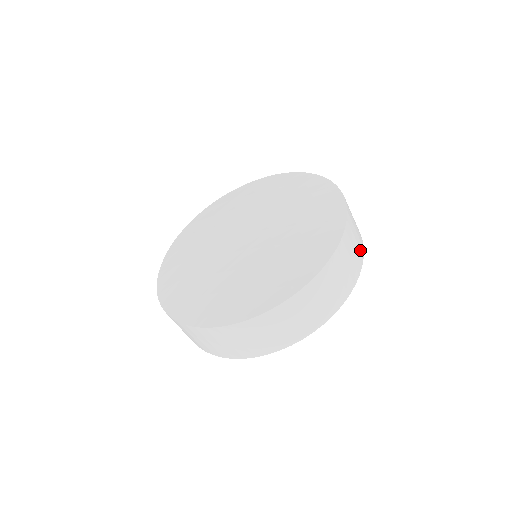
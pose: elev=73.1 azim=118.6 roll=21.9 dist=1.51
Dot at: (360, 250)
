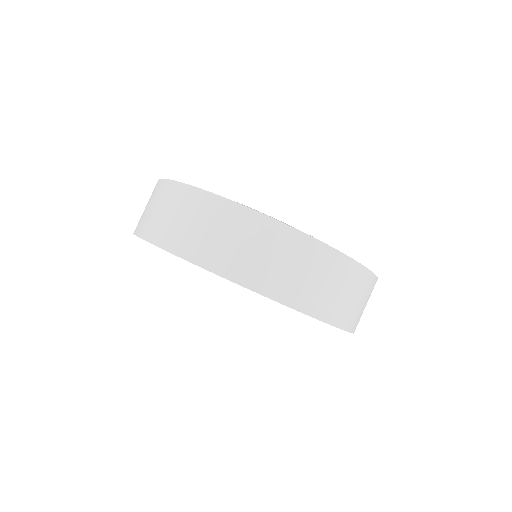
Dot at: (345, 316)
